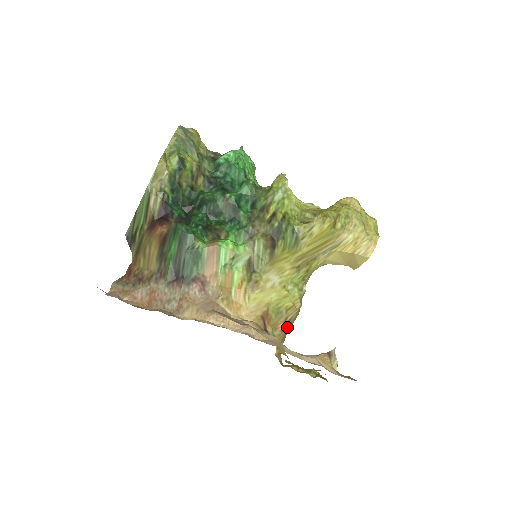
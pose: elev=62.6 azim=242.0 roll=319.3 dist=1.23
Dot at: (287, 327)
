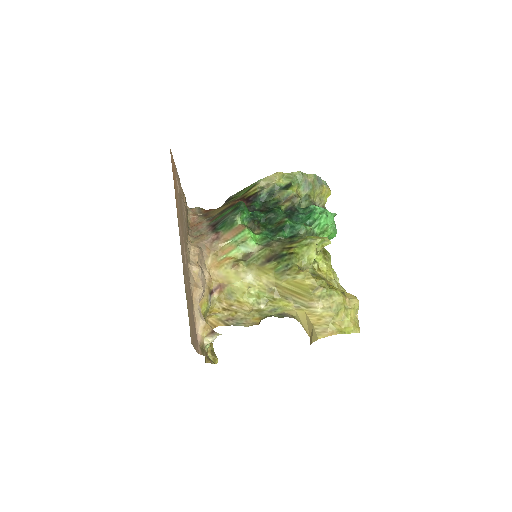
Dot at: (231, 315)
